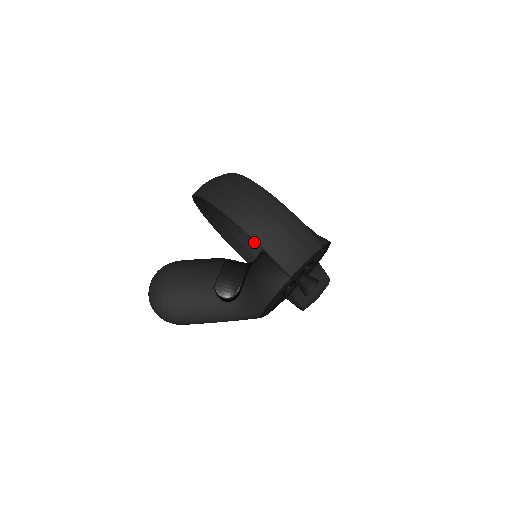
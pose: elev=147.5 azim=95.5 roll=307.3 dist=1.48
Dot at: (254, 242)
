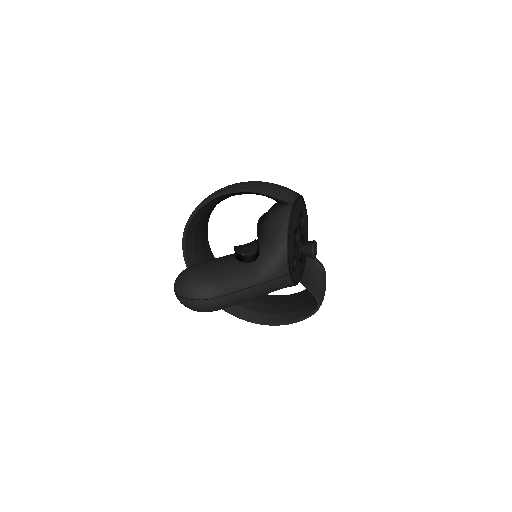
Dot at: occluded
